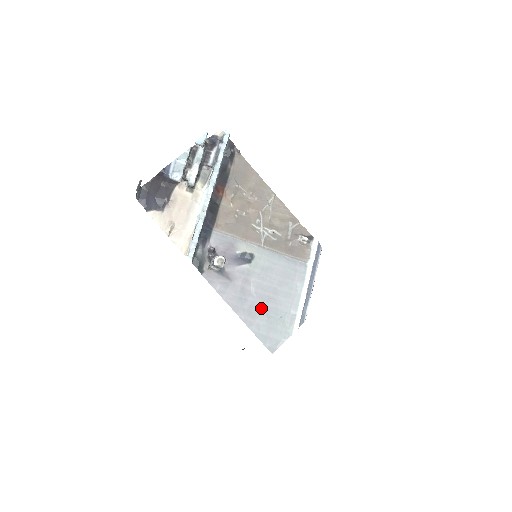
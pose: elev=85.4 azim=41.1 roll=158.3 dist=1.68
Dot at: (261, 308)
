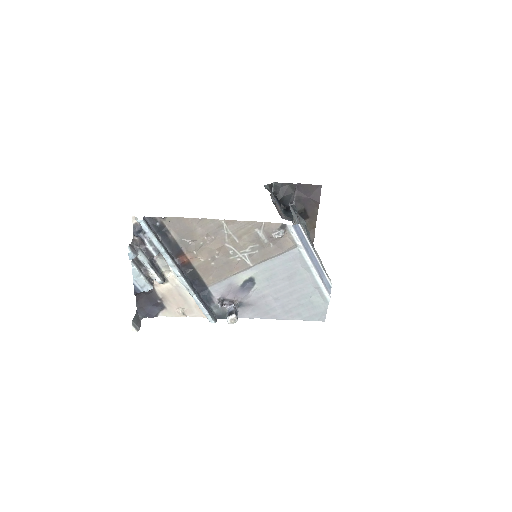
Dot at: (291, 303)
